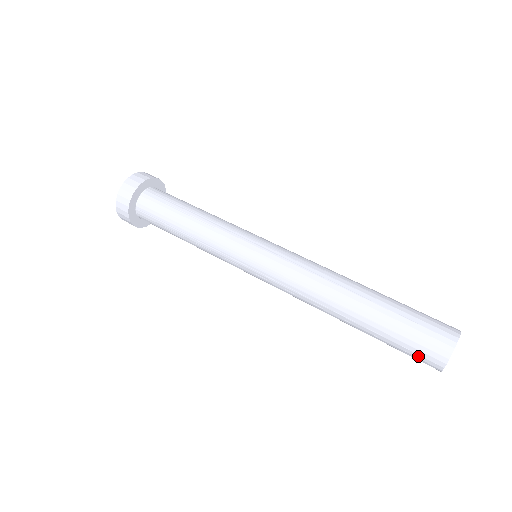
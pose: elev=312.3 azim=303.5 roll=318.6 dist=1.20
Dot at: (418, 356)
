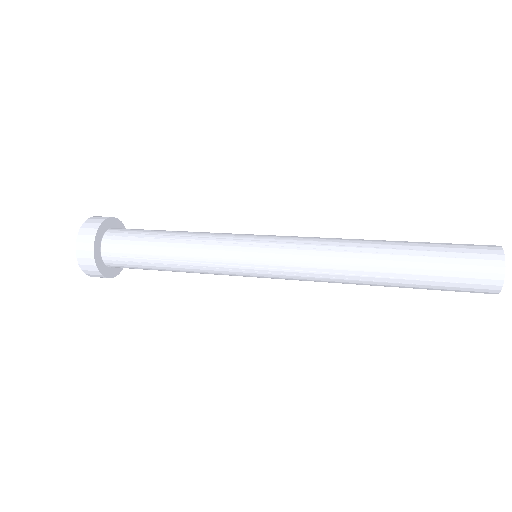
Dot at: (473, 256)
